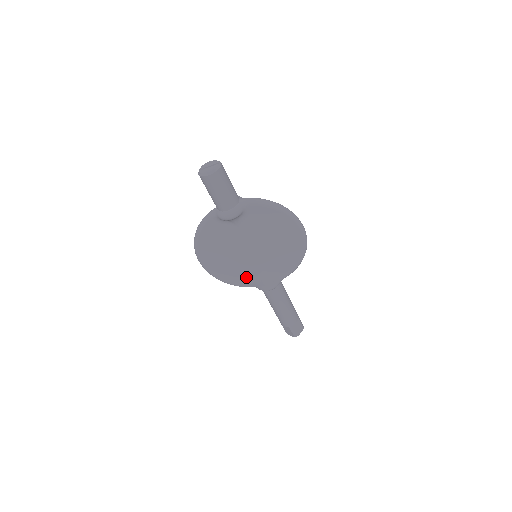
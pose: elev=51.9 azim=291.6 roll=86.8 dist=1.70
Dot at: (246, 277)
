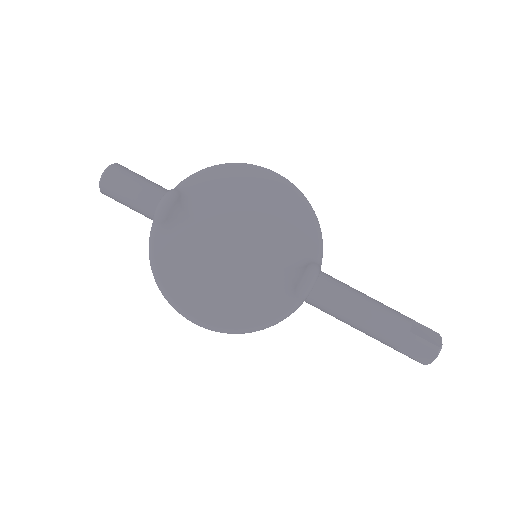
Dot at: (269, 295)
